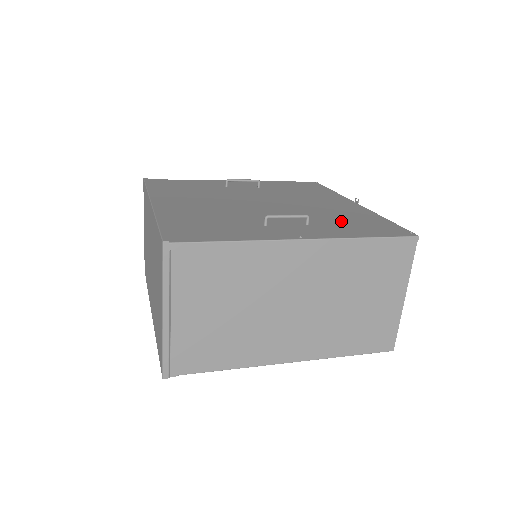
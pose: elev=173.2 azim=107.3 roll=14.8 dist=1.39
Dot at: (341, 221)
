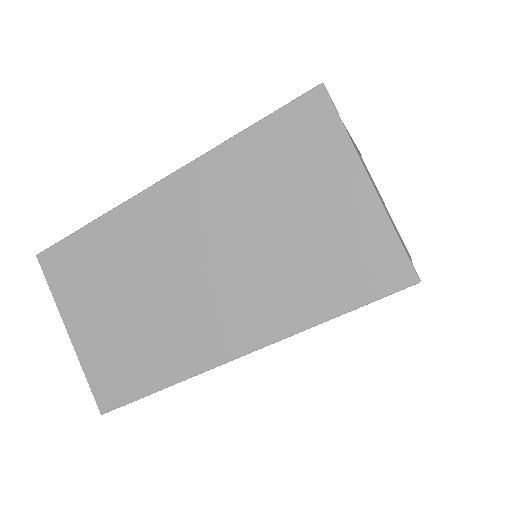
Dot at: occluded
